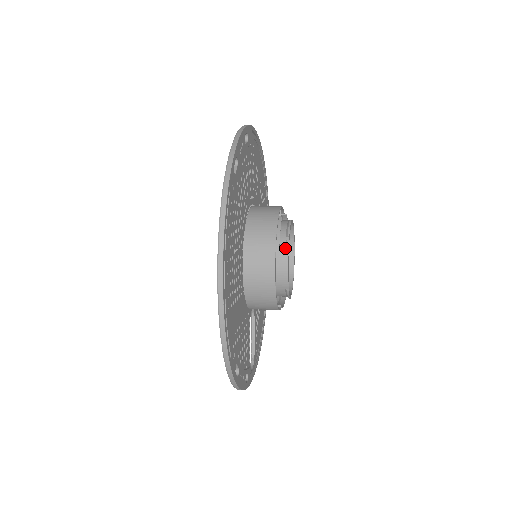
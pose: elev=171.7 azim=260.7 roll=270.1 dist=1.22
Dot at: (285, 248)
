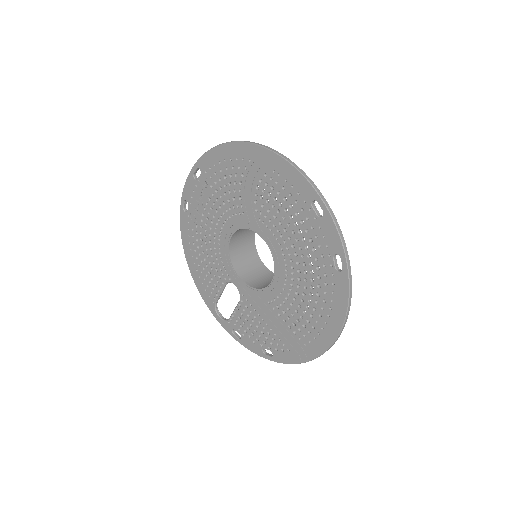
Dot at: occluded
